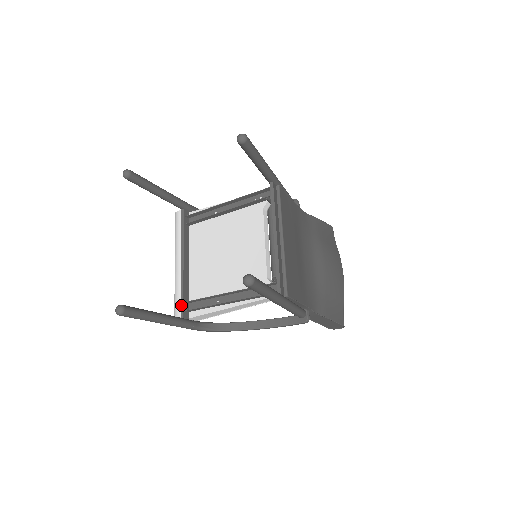
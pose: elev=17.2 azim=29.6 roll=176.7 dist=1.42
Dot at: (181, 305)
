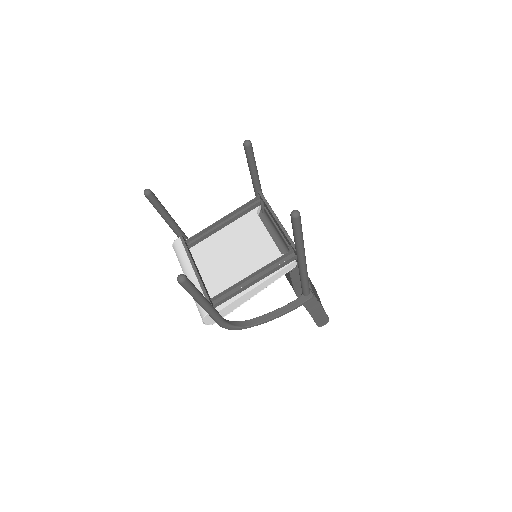
Dot at: occluded
